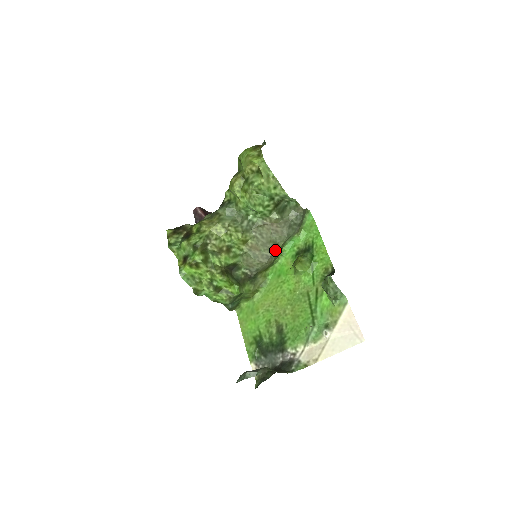
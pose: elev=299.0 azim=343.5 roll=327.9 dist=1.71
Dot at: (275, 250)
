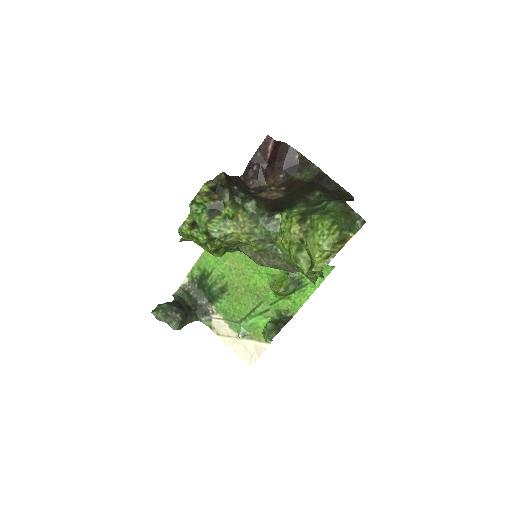
Dot at: occluded
